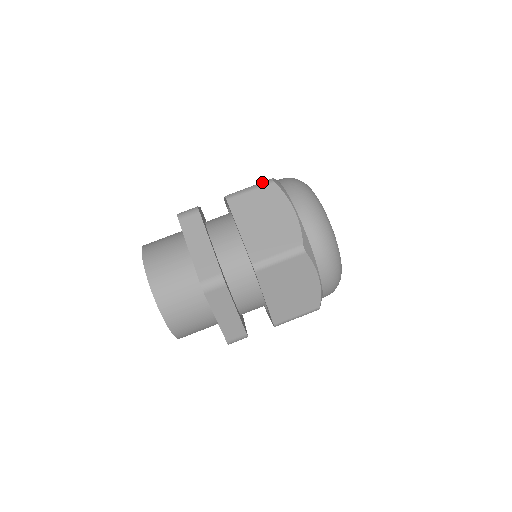
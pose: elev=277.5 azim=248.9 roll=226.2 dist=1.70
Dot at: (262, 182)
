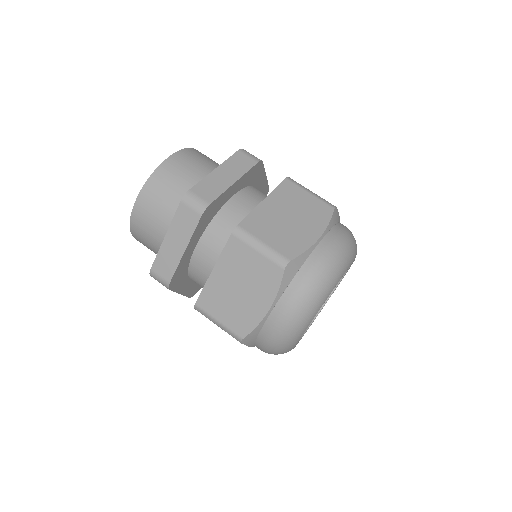
Dot at: (278, 254)
